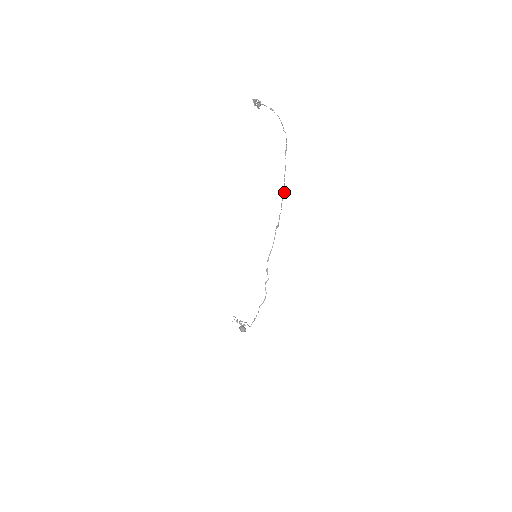
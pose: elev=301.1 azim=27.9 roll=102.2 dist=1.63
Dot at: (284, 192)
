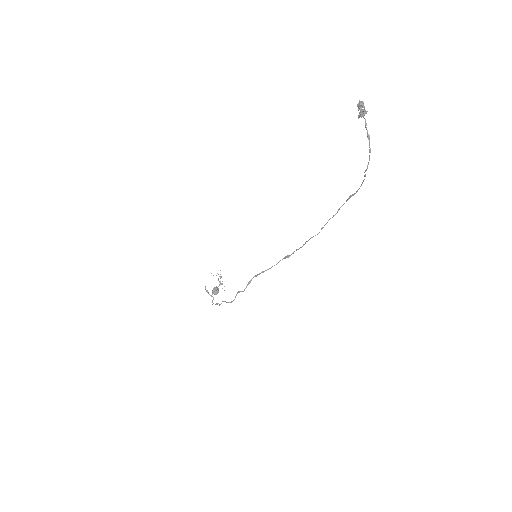
Dot at: occluded
